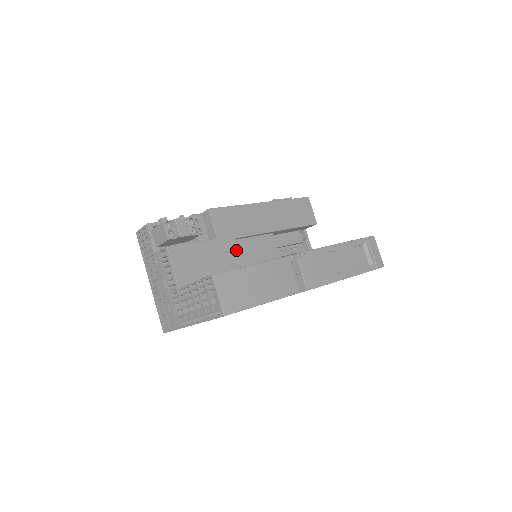
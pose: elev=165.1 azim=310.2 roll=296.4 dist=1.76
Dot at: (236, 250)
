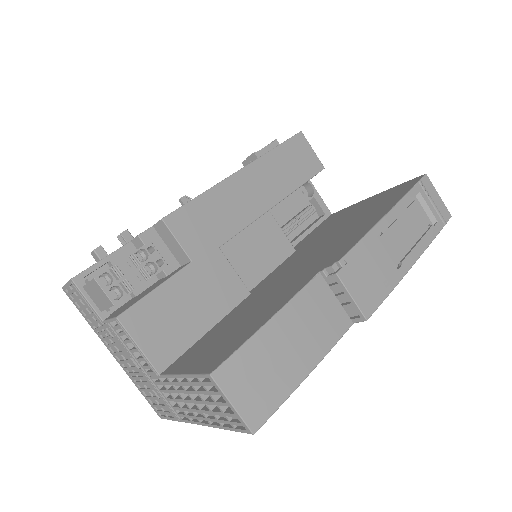
Dot at: (226, 266)
